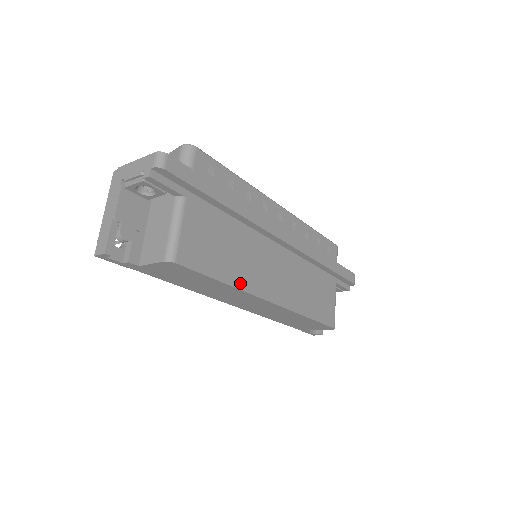
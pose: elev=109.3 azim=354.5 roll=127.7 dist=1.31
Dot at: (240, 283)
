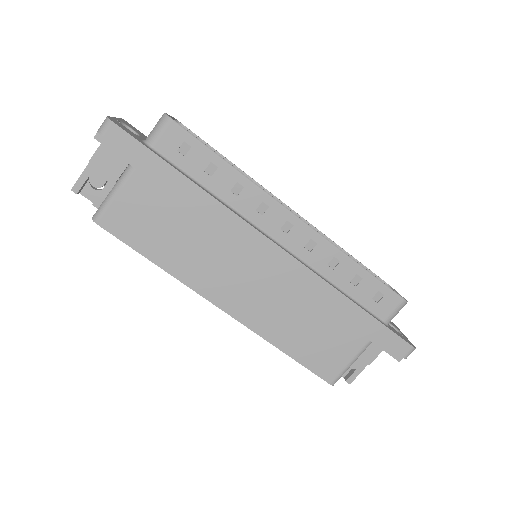
Dot at: (179, 272)
